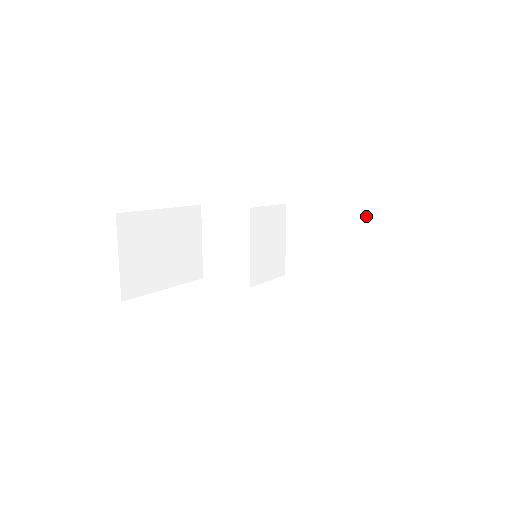
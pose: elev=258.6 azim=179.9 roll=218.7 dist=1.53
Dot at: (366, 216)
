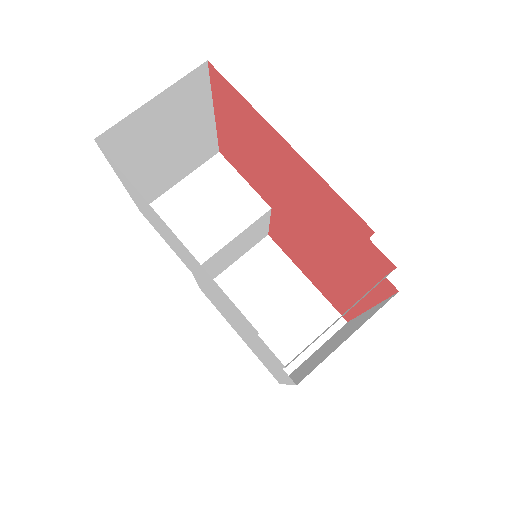
Dot at: (330, 315)
